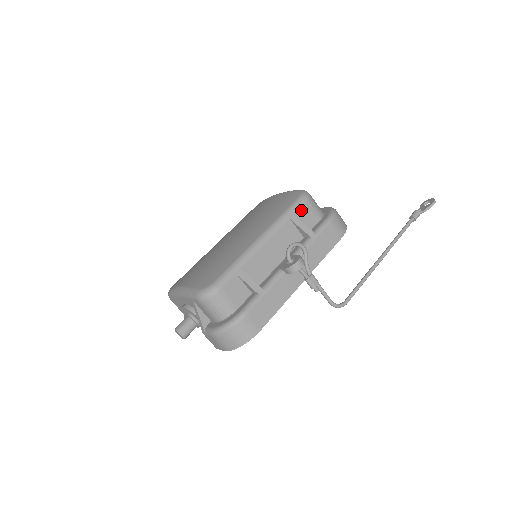
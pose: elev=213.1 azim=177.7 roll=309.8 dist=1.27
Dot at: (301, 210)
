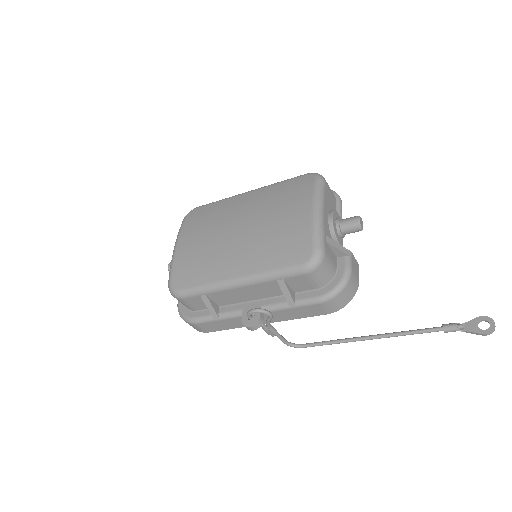
Dot at: (295, 278)
